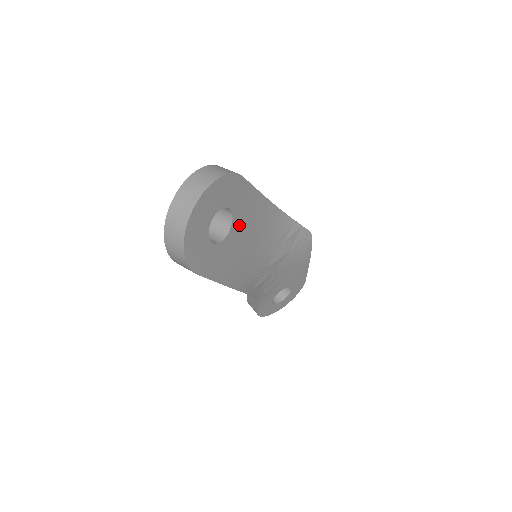
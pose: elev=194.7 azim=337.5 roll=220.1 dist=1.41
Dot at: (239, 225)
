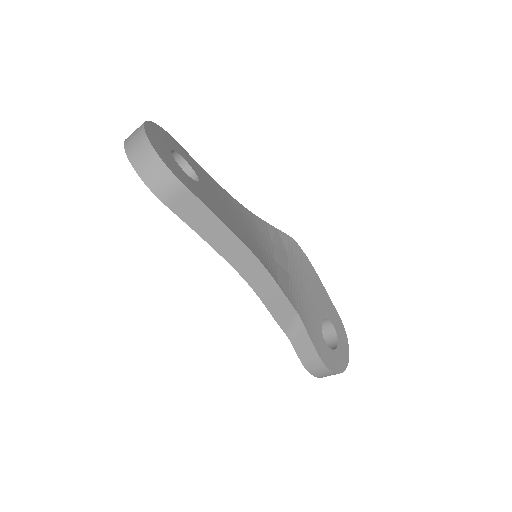
Dot at: (206, 184)
